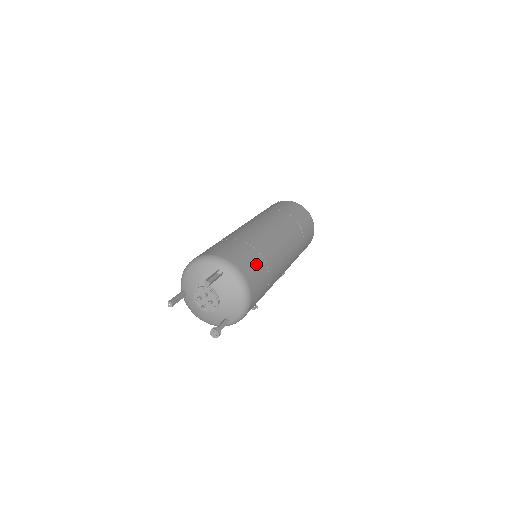
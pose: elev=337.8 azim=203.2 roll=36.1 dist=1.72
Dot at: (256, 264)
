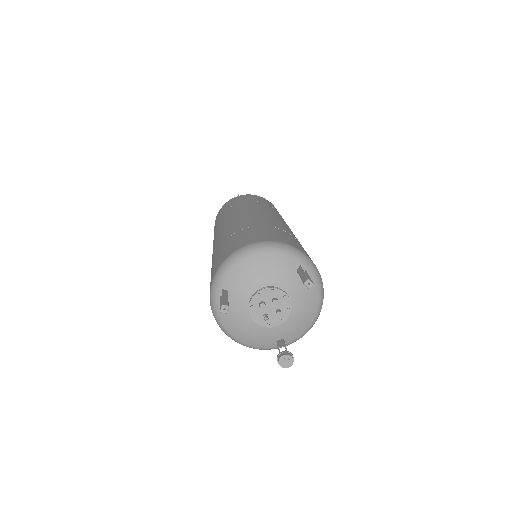
Dot at: occluded
